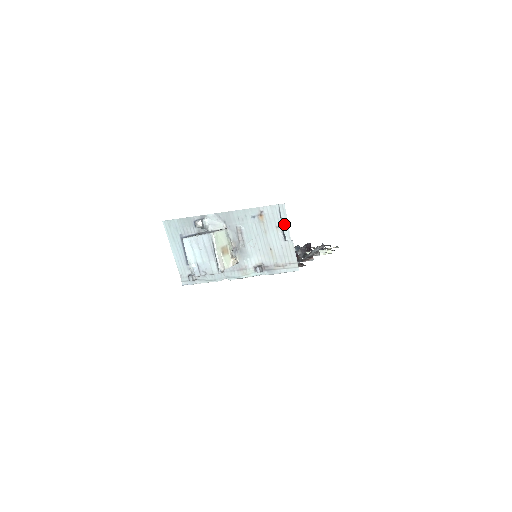
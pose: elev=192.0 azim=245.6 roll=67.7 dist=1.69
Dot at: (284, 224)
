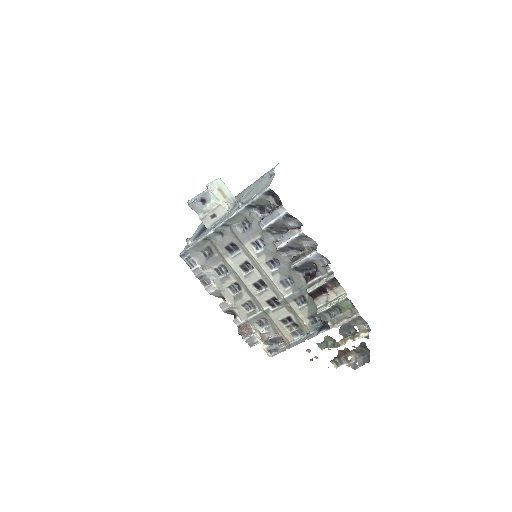
Dot at: occluded
